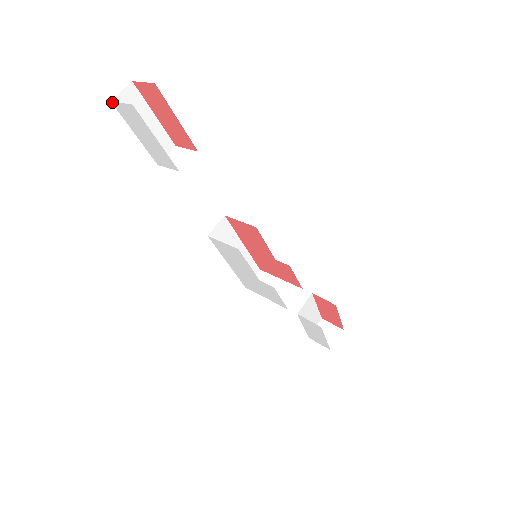
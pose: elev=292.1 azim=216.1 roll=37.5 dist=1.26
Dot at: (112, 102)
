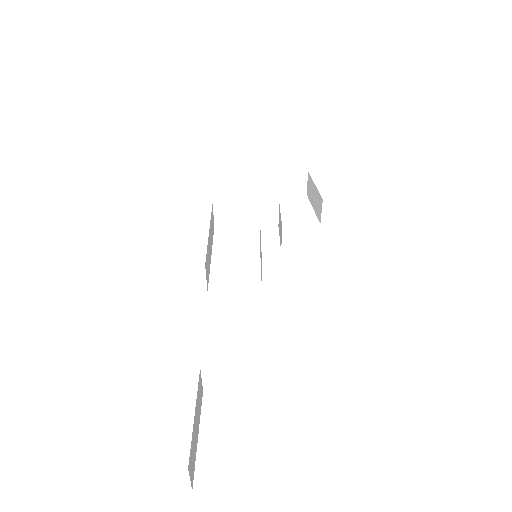
Dot at: occluded
